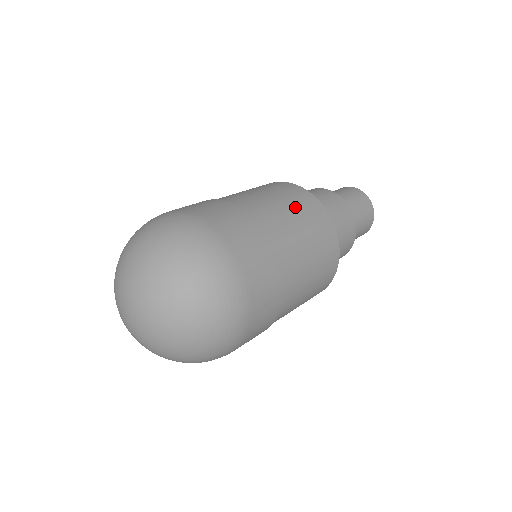
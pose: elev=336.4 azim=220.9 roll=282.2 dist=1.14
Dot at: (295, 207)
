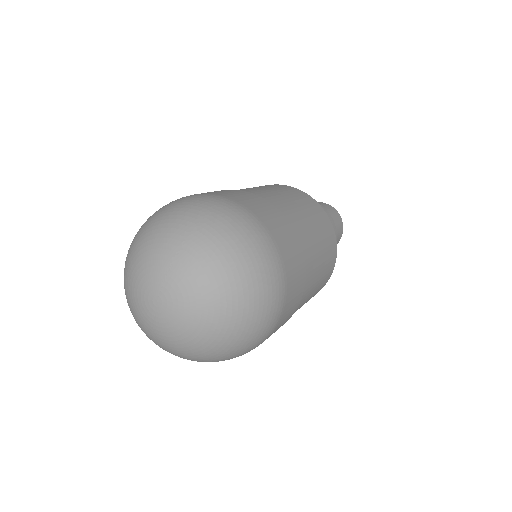
Dot at: occluded
